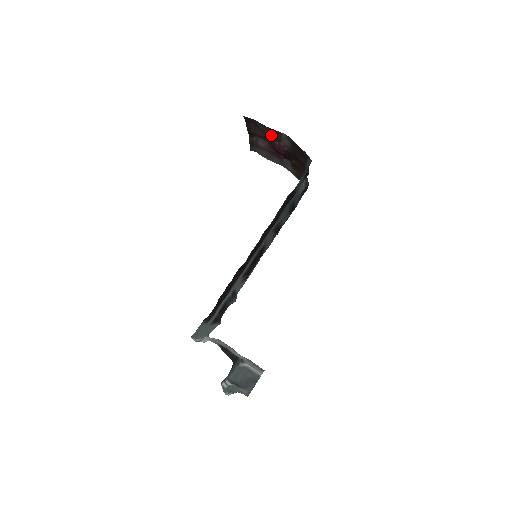
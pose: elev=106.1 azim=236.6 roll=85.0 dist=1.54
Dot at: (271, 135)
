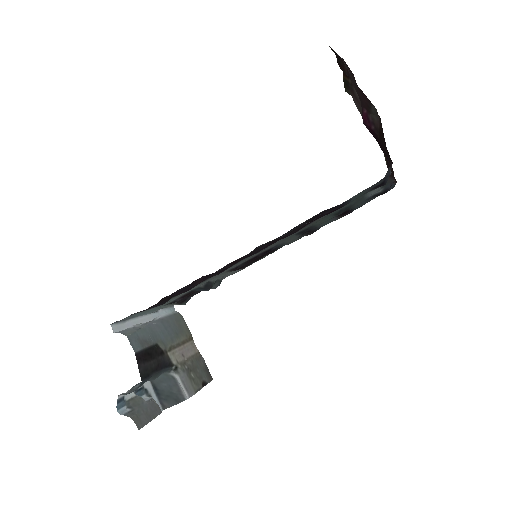
Dot at: (359, 95)
